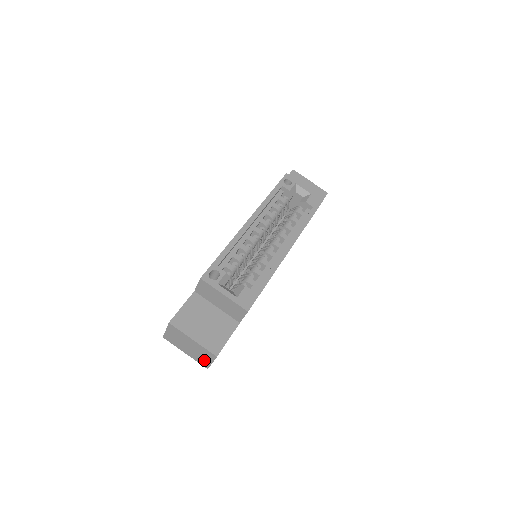
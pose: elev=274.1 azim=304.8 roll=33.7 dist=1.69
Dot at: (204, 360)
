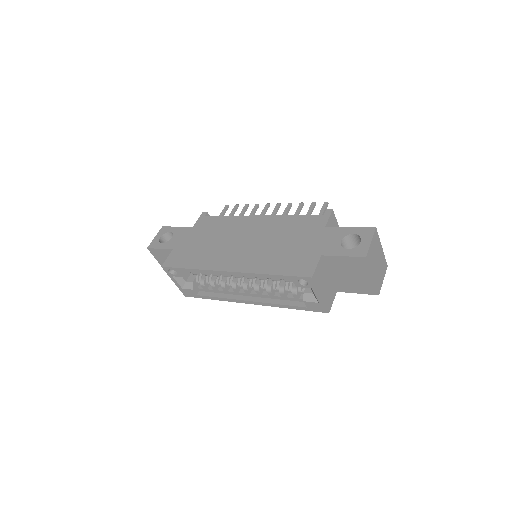
Dot at: occluded
